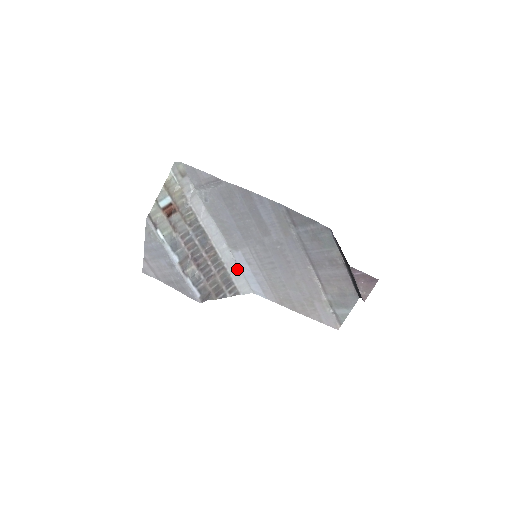
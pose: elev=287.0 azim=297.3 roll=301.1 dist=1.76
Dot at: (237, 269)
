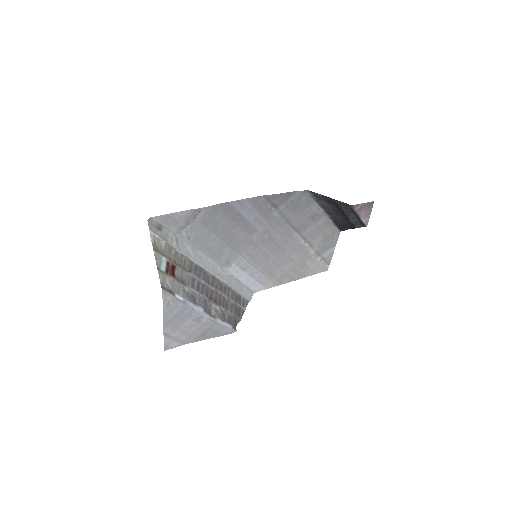
Dot at: (236, 282)
